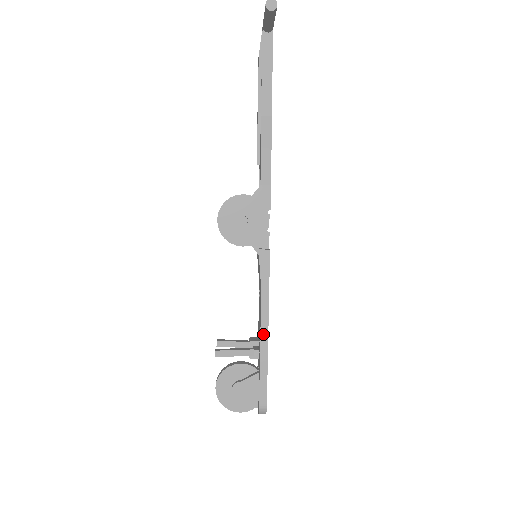
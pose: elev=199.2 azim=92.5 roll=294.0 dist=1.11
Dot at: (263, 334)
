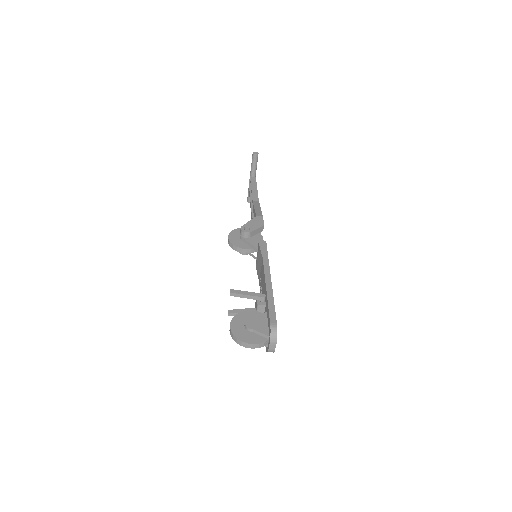
Dot at: (267, 281)
